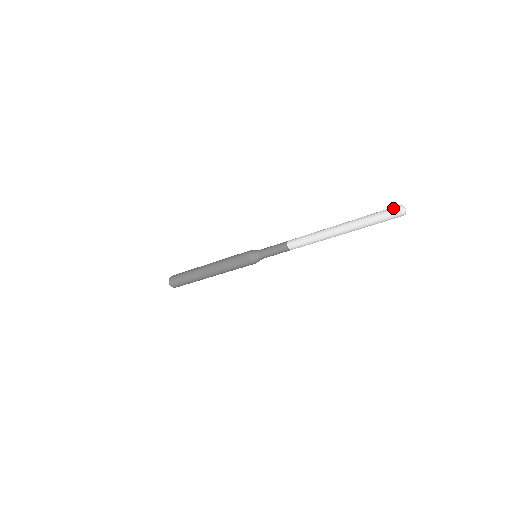
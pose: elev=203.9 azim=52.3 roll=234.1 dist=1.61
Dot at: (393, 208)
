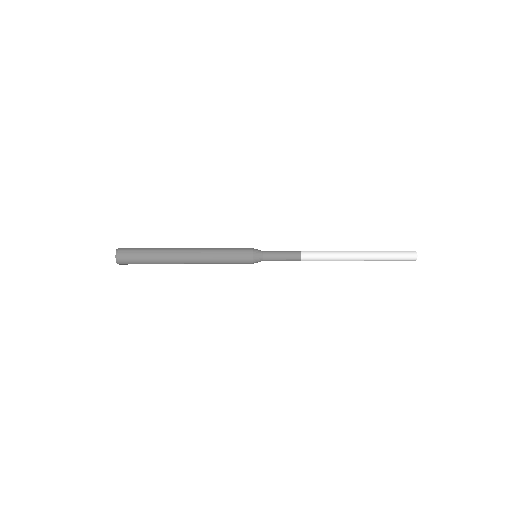
Dot at: (411, 258)
